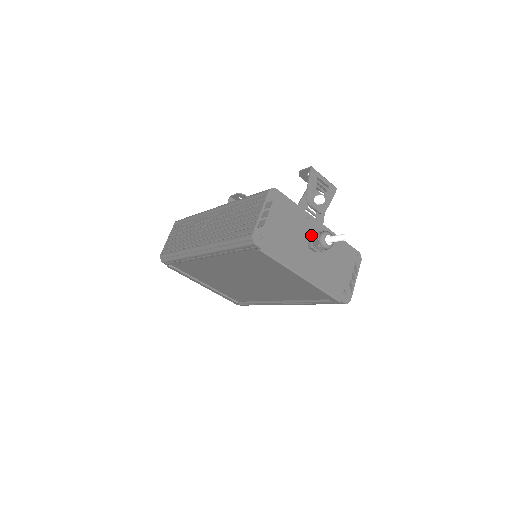
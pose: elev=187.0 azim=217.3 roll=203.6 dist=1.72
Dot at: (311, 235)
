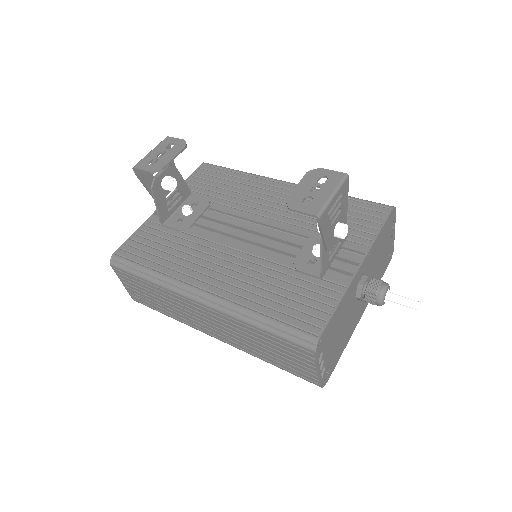
Dot at: (360, 296)
